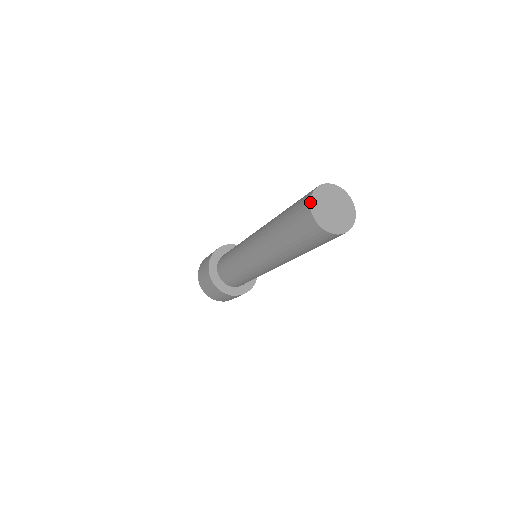
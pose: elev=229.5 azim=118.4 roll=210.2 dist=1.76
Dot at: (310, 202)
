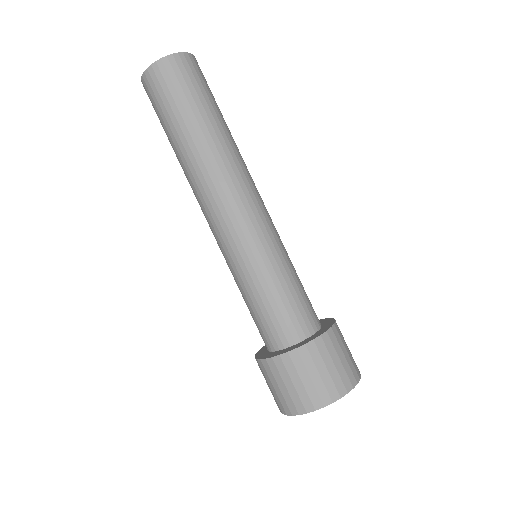
Dot at: occluded
